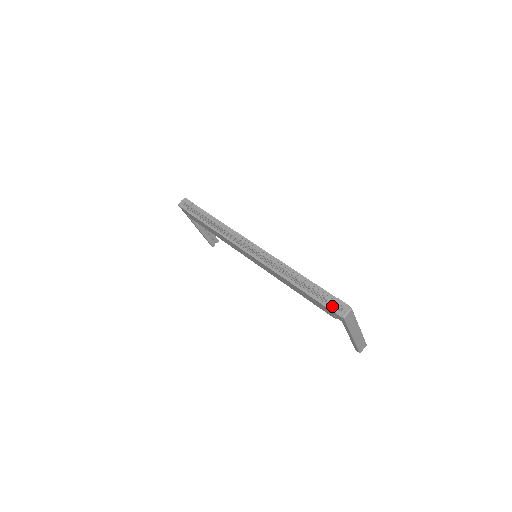
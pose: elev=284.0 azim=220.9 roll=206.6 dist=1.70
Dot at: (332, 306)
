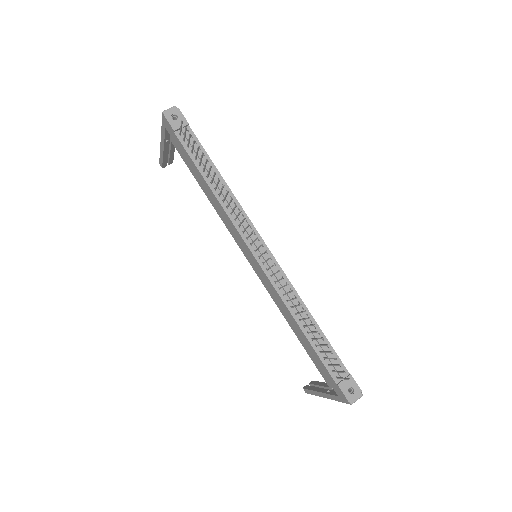
Dot at: (343, 384)
